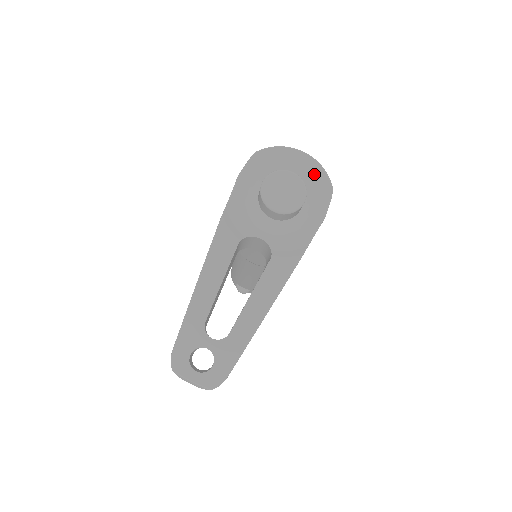
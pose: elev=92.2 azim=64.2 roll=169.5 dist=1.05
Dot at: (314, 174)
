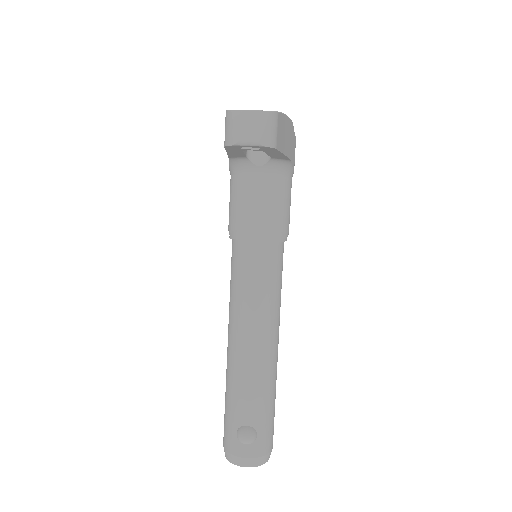
Dot at: occluded
